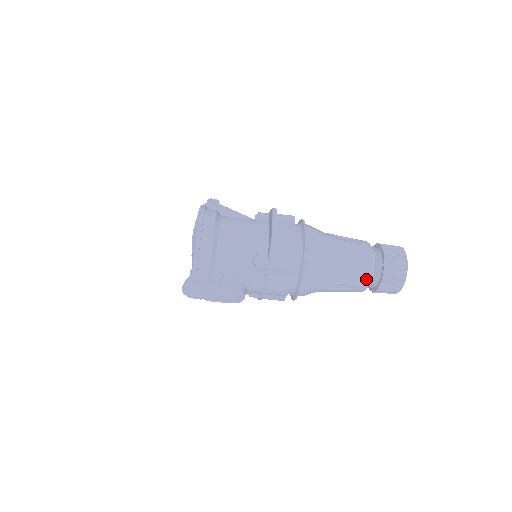
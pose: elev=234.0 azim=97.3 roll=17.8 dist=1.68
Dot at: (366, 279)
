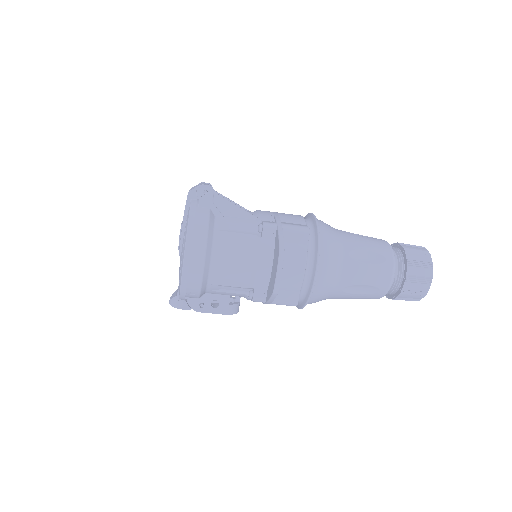
Dot at: (376, 298)
